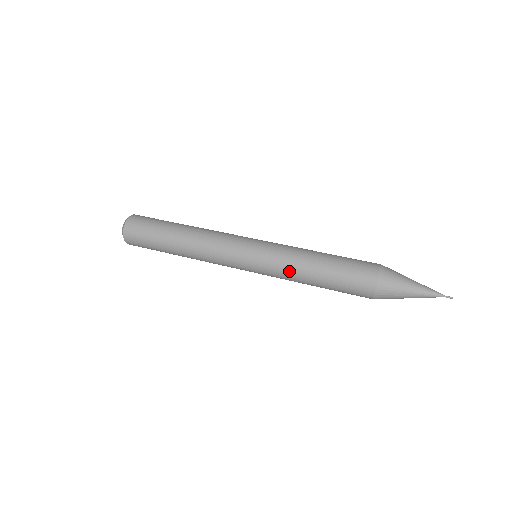
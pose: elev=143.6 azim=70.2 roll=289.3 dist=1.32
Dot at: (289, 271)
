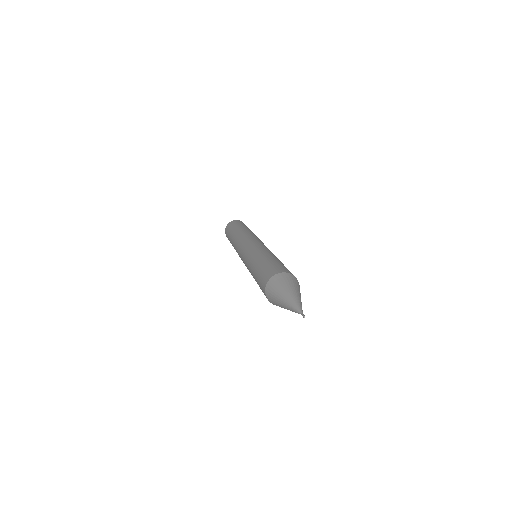
Dot at: (253, 255)
